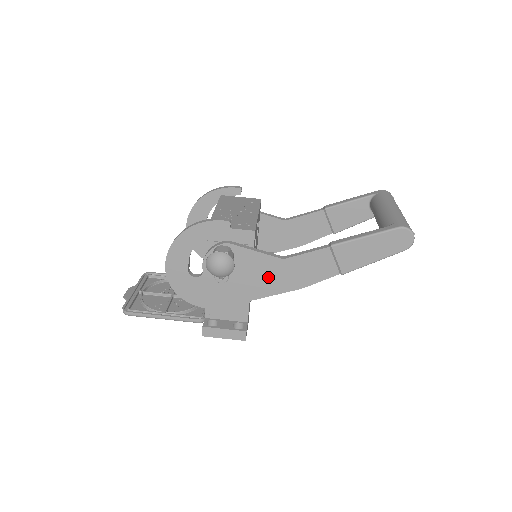
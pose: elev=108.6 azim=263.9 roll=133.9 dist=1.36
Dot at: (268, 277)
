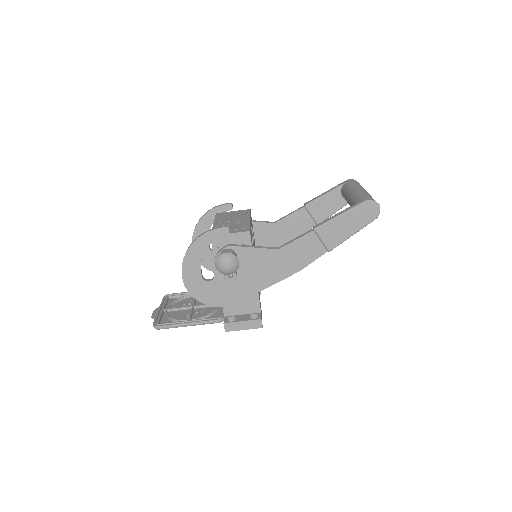
Dot at: (269, 268)
